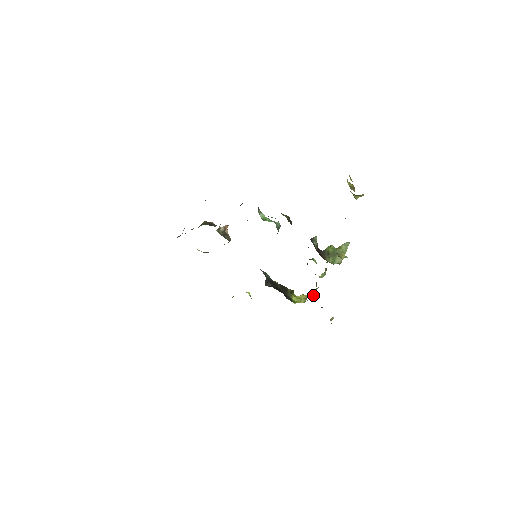
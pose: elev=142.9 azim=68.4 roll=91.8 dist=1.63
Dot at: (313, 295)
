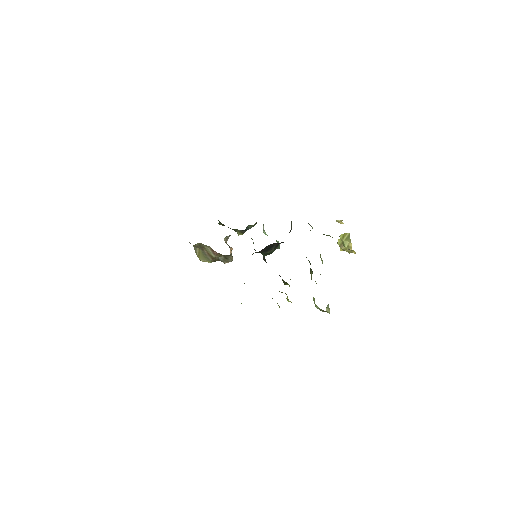
Dot at: occluded
